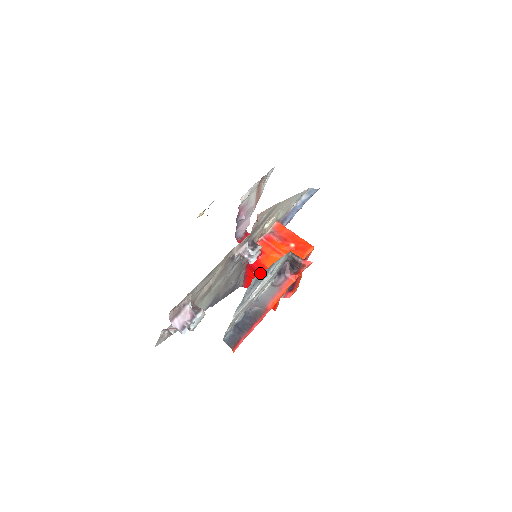
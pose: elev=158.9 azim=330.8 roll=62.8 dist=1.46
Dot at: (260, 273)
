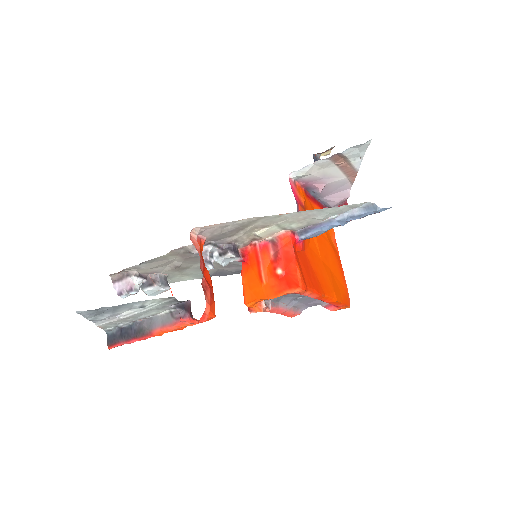
Dot at: occluded
